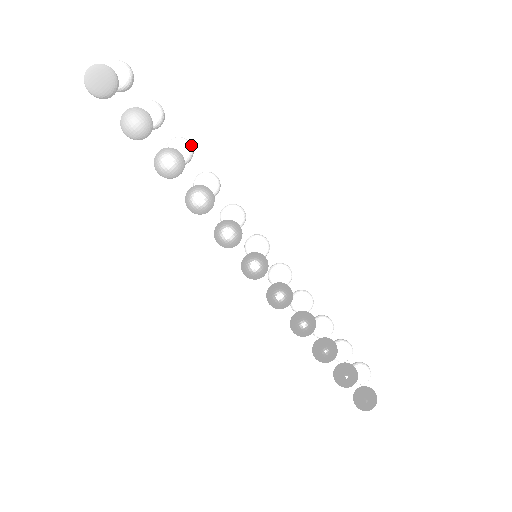
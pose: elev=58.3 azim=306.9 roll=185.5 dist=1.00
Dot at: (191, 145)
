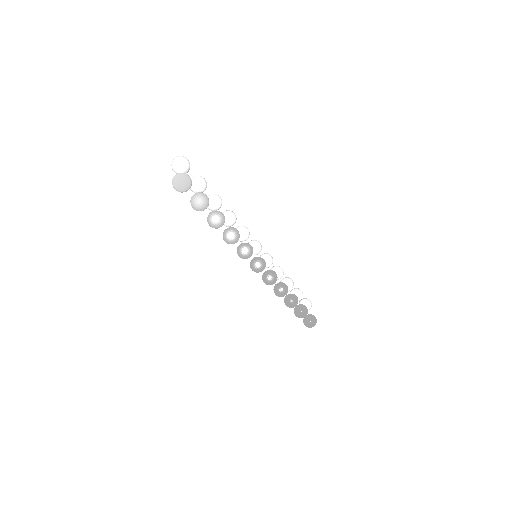
Dot at: (221, 199)
